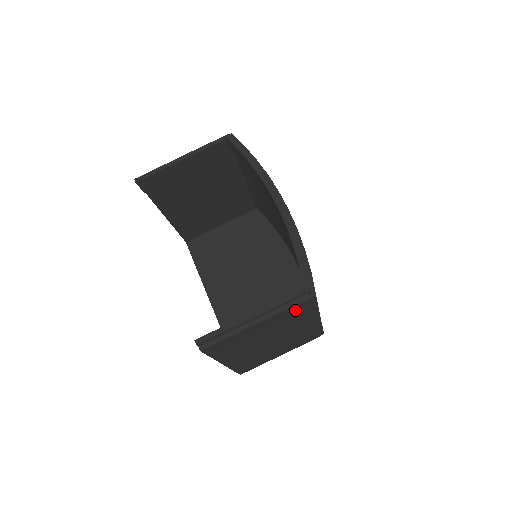
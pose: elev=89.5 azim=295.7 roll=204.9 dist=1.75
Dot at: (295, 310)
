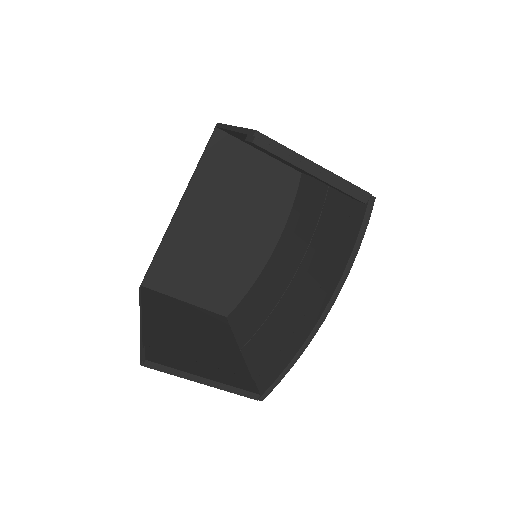
Dot at: occluded
